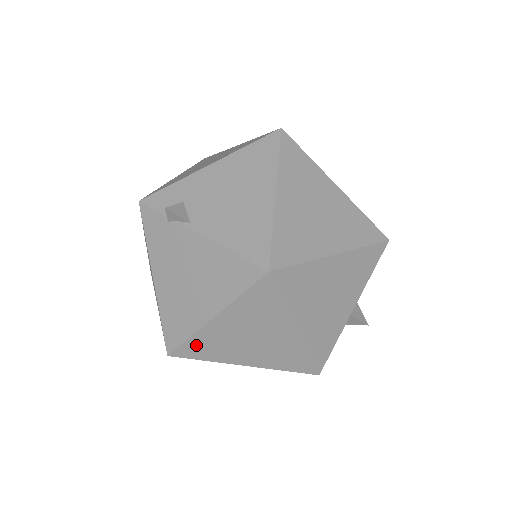
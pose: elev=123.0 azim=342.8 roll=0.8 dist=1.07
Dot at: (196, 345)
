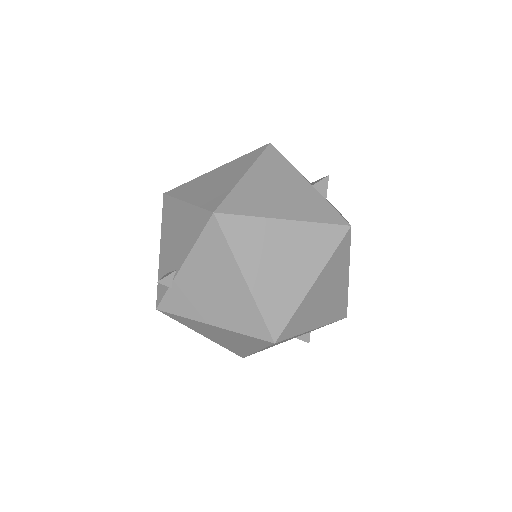
Dot at: (271, 311)
